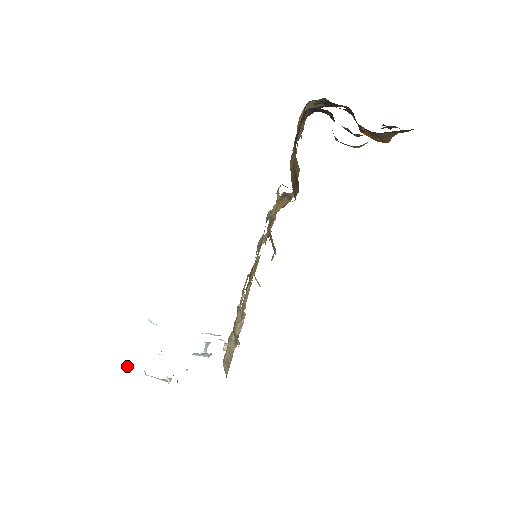
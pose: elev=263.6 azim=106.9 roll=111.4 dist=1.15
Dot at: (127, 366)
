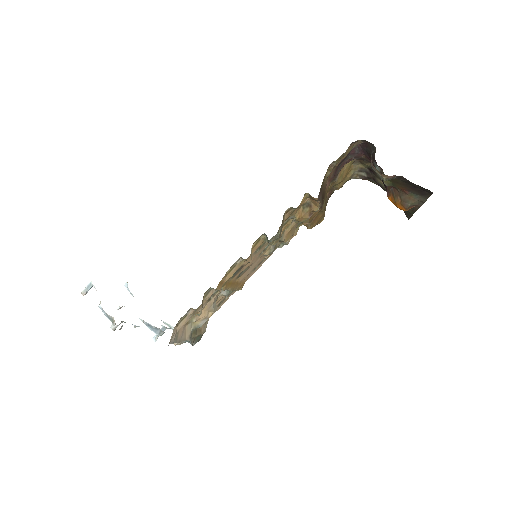
Dot at: (89, 288)
